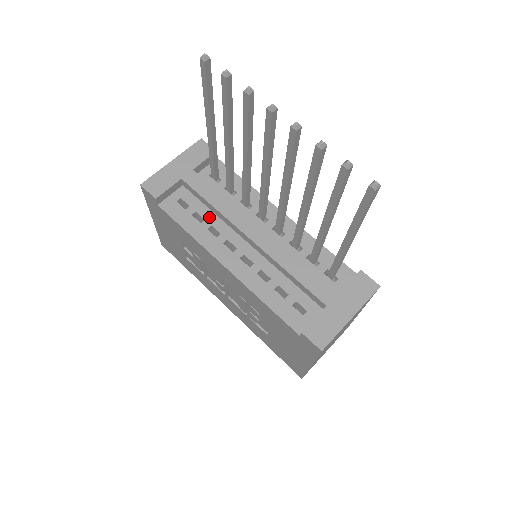
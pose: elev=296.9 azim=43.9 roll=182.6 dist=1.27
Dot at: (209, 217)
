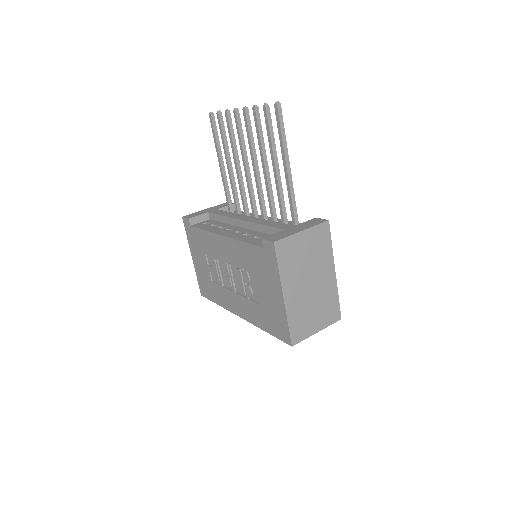
Dot at: (221, 224)
